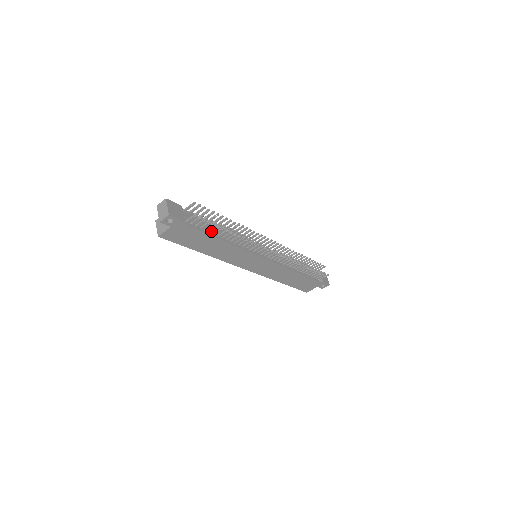
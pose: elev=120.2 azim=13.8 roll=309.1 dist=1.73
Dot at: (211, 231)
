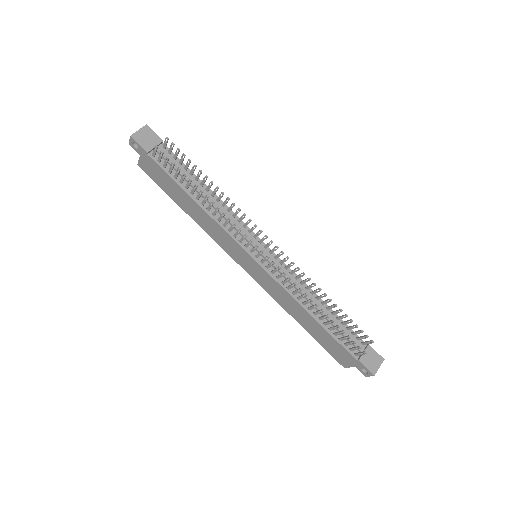
Dot at: (180, 181)
